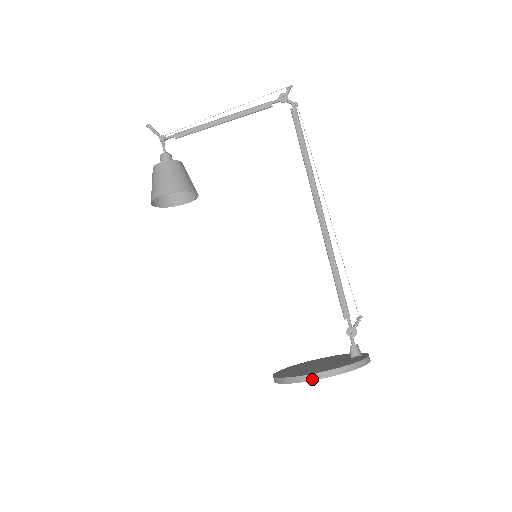
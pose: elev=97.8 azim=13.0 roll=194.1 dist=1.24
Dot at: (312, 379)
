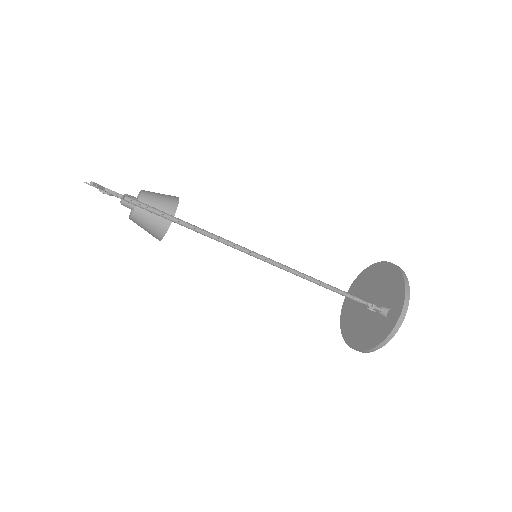
Dot at: occluded
